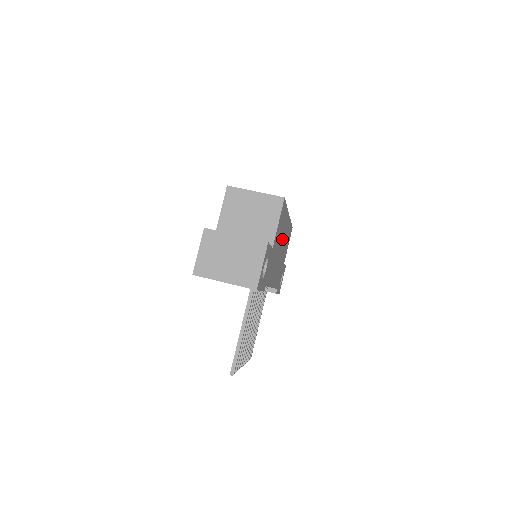
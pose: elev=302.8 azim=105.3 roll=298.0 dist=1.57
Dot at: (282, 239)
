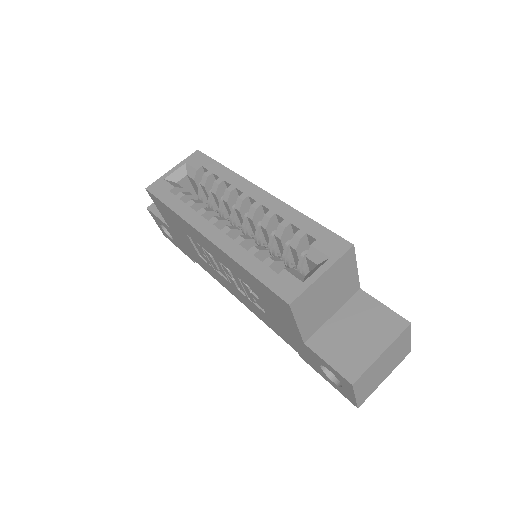
Dot at: occluded
